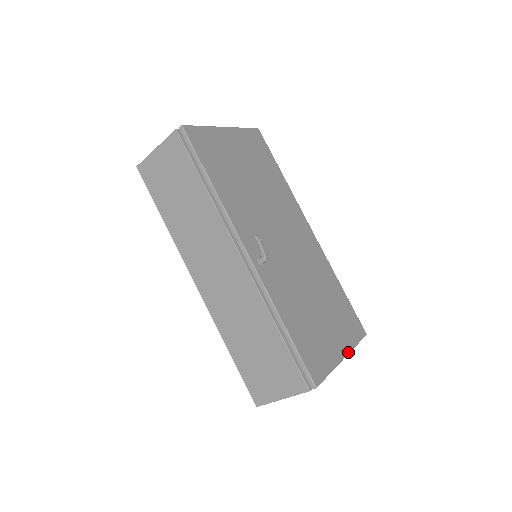
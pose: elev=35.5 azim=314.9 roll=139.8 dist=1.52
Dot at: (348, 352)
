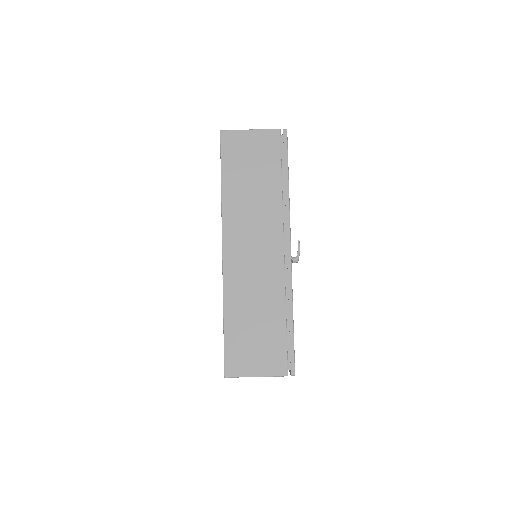
Dot at: occluded
